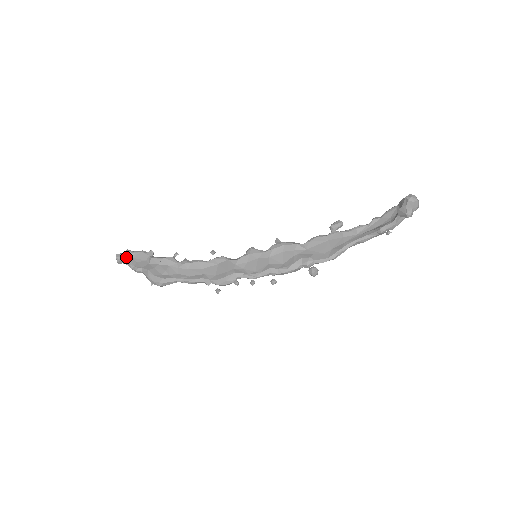
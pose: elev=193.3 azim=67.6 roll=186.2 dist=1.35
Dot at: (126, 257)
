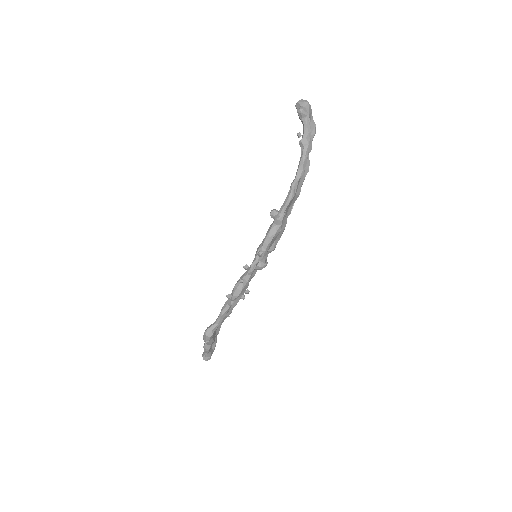
Dot at: occluded
